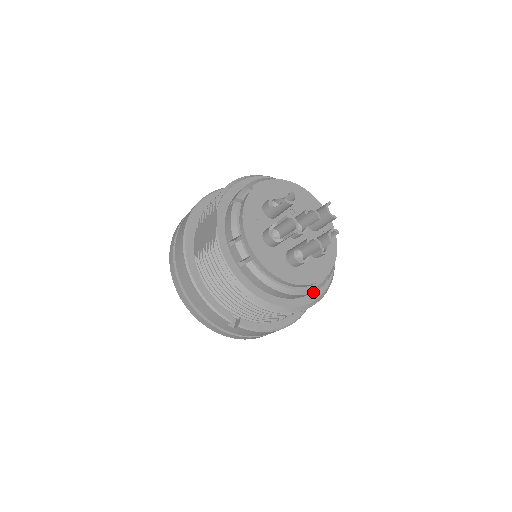
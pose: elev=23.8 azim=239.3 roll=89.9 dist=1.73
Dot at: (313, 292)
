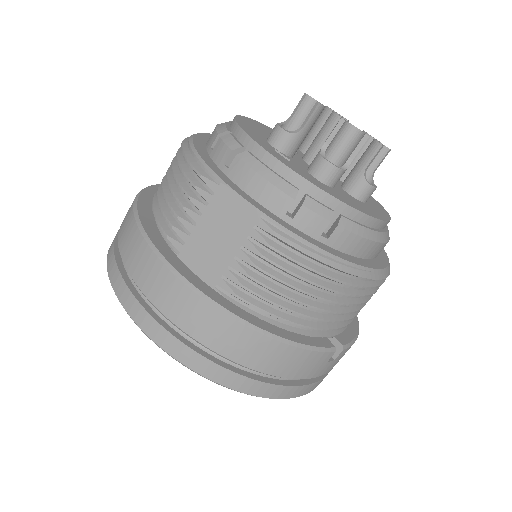
Dot at: occluded
